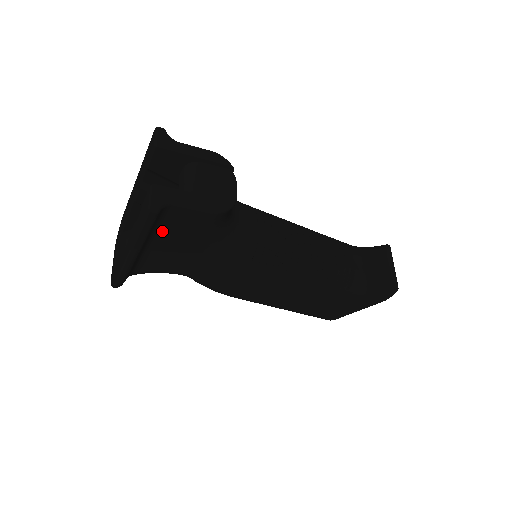
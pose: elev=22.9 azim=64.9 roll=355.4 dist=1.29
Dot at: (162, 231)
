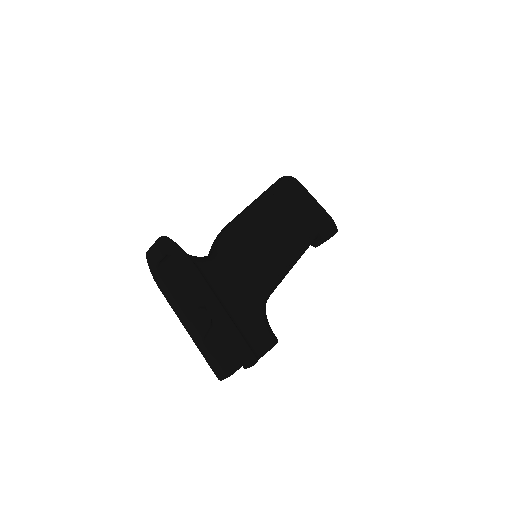
Dot at: occluded
